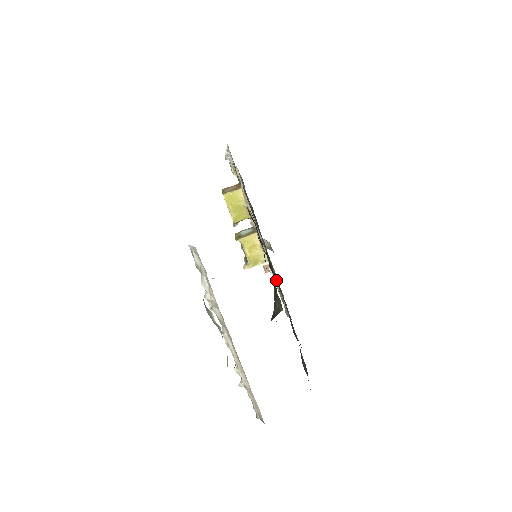
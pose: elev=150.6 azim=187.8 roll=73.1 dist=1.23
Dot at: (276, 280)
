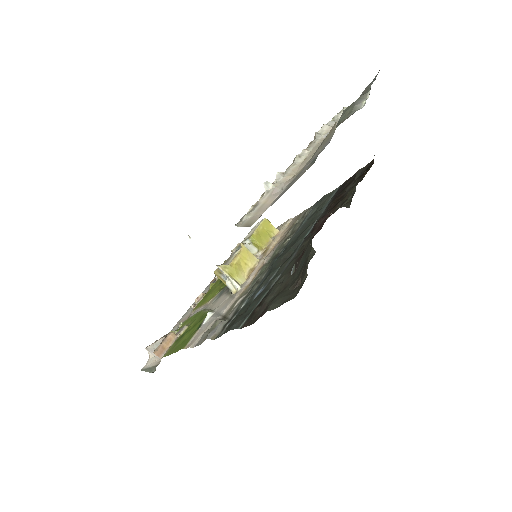
Dot at: (281, 261)
